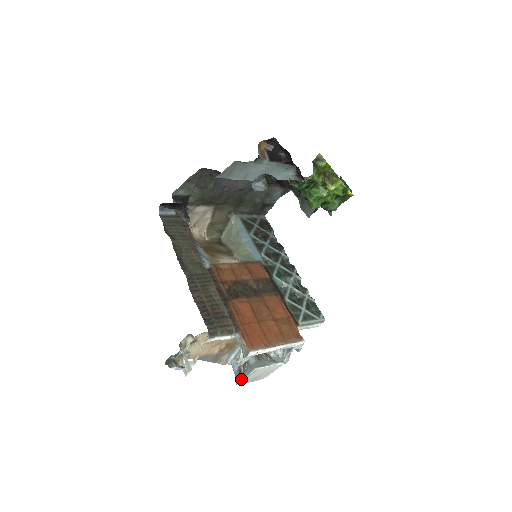
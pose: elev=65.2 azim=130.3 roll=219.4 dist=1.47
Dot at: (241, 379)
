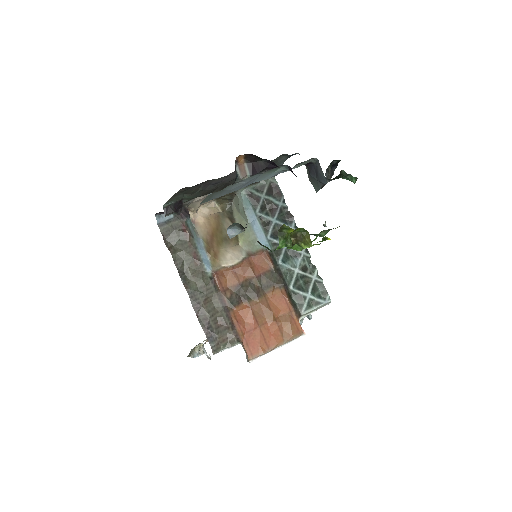
Dot at: occluded
